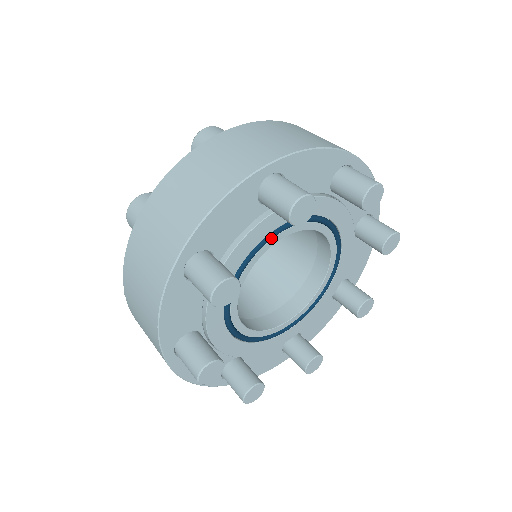
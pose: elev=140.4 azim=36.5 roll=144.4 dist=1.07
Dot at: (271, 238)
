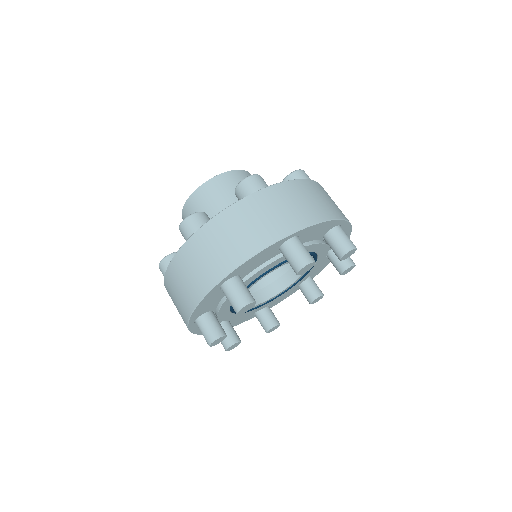
Dot at: (277, 267)
